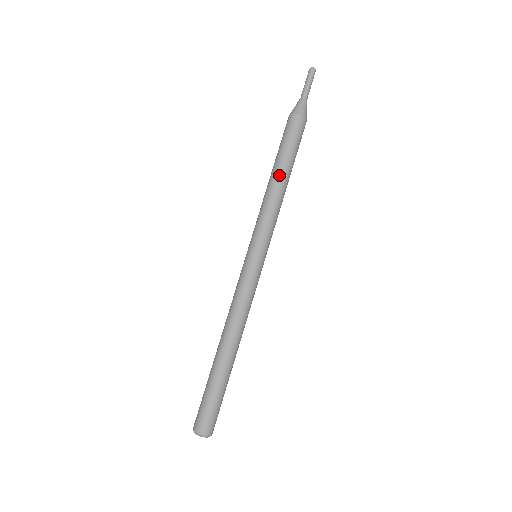
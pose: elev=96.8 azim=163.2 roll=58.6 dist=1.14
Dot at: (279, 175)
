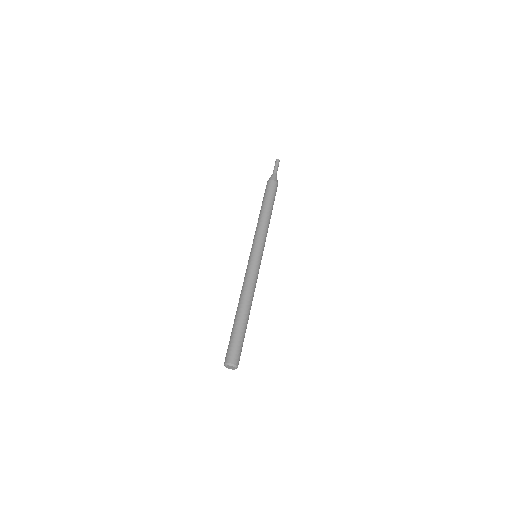
Dot at: (268, 211)
